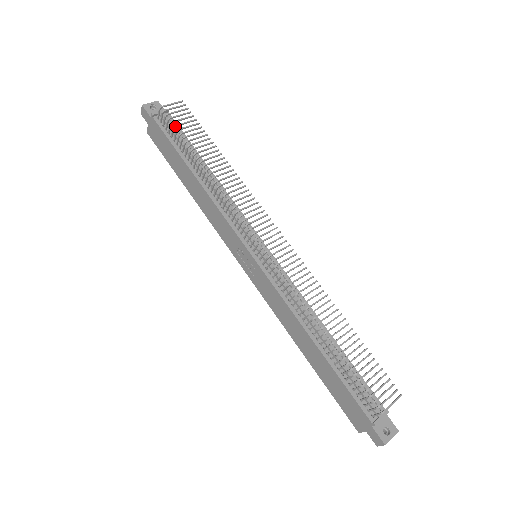
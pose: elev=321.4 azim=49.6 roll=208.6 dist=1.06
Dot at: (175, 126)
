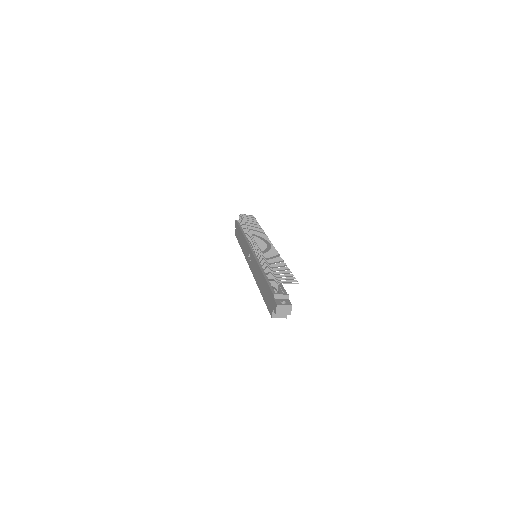
Dot at: (242, 218)
